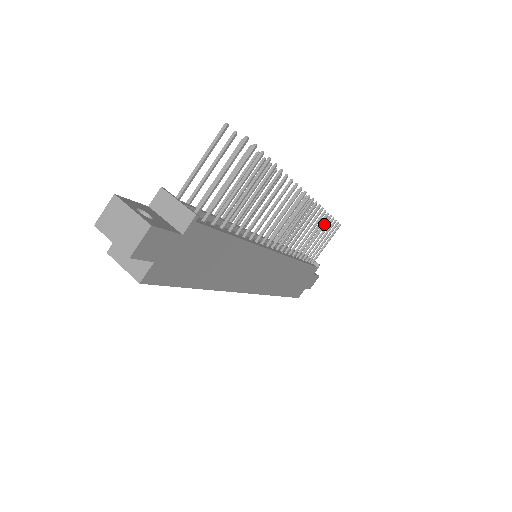
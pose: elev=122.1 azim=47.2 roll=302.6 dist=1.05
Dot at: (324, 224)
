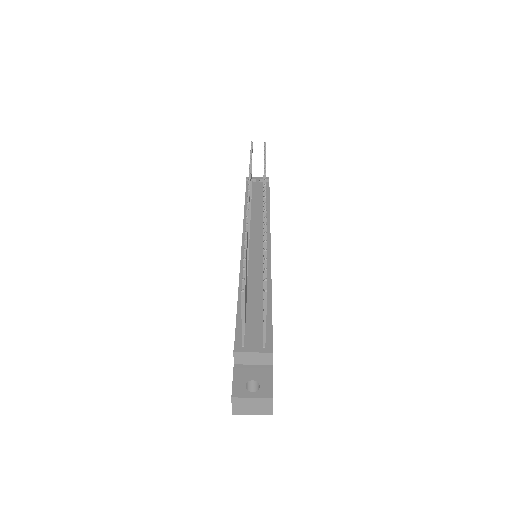
Dot at: occluded
